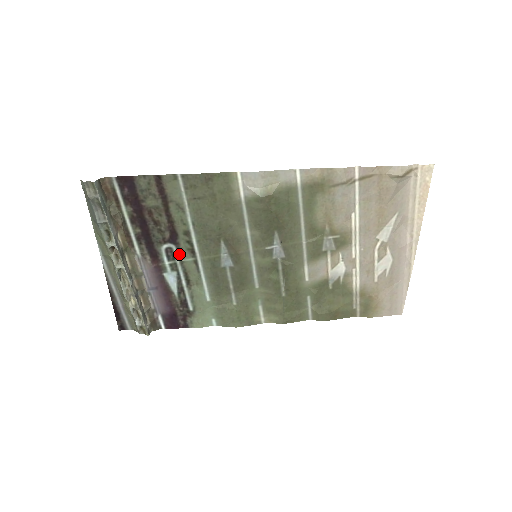
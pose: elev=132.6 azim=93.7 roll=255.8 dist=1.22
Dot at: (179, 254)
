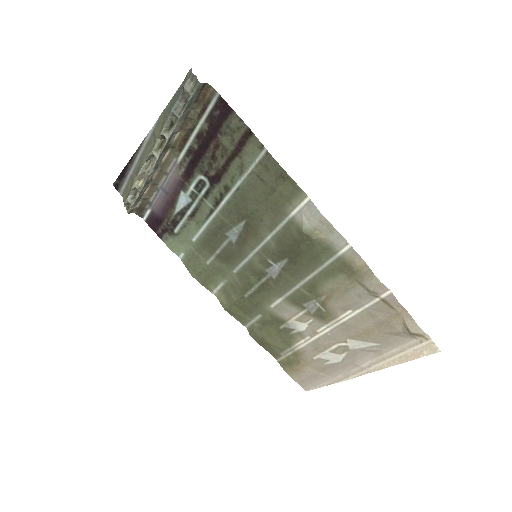
Dot at: (206, 193)
